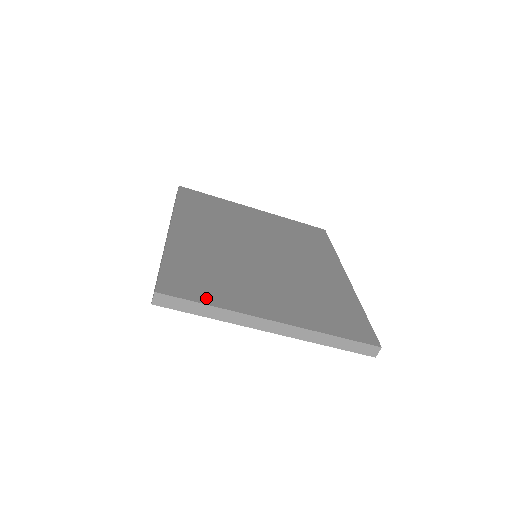
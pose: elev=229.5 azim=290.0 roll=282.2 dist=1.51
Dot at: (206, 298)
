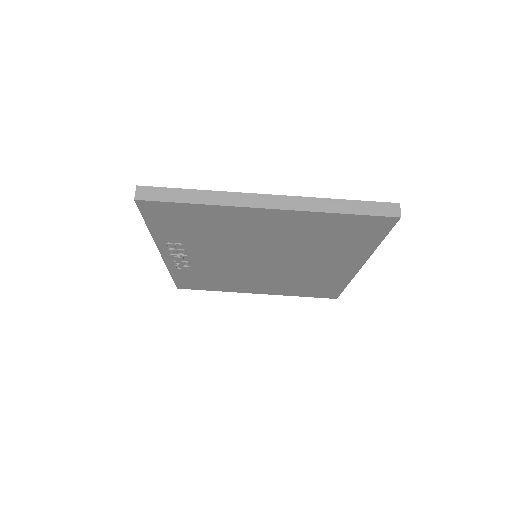
Dot at: occluded
